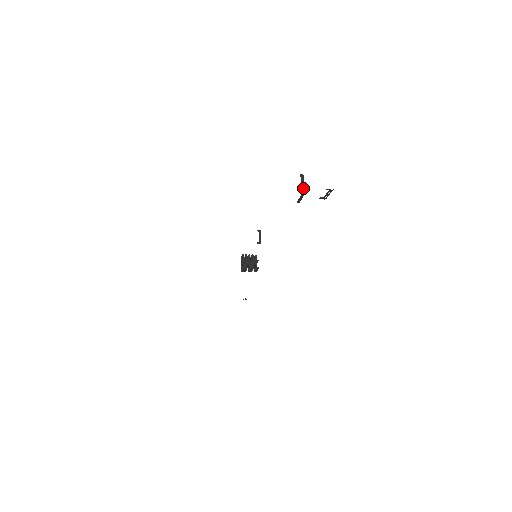
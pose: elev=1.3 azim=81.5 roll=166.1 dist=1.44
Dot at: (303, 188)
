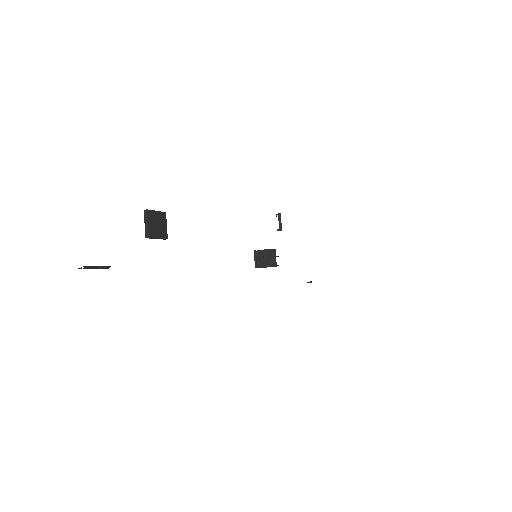
Dot at: (147, 229)
